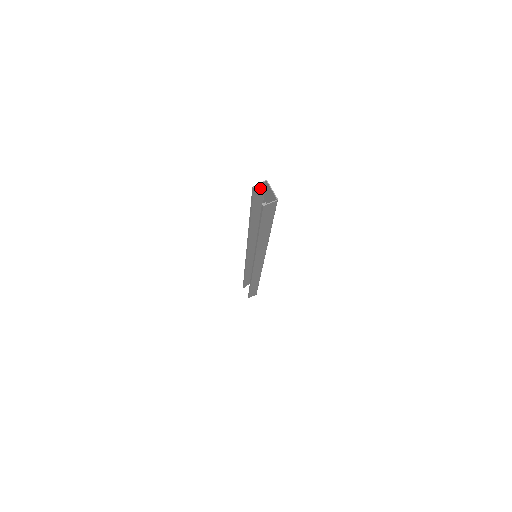
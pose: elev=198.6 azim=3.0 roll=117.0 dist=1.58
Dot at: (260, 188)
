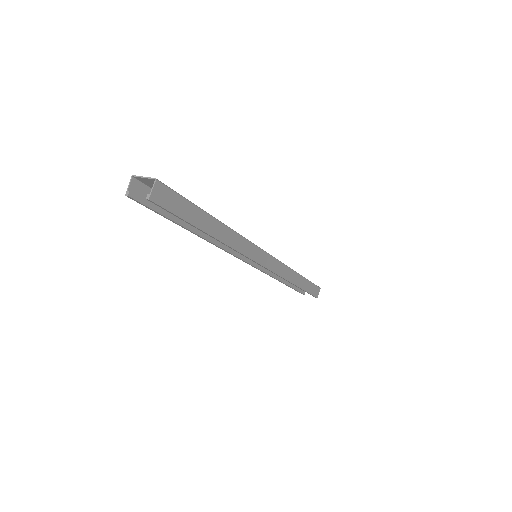
Dot at: (139, 190)
